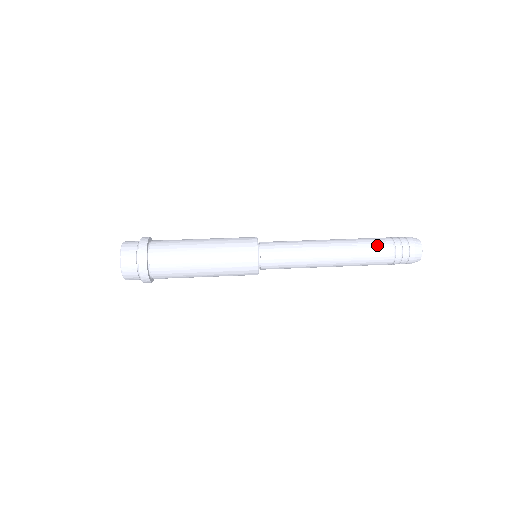
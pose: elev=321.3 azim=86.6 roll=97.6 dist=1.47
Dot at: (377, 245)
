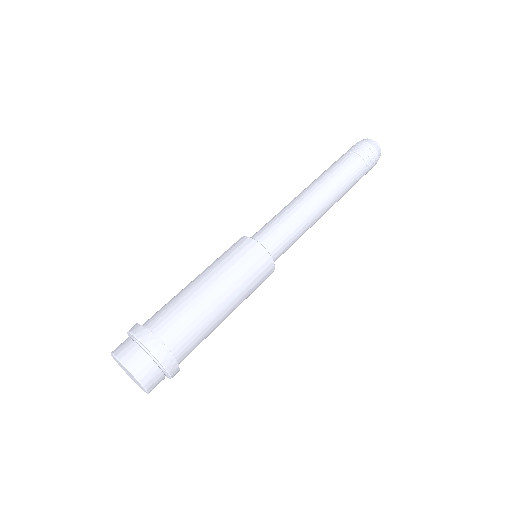
Dot at: (347, 165)
